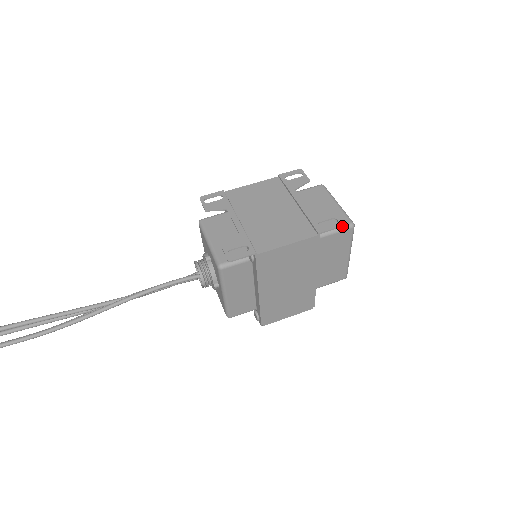
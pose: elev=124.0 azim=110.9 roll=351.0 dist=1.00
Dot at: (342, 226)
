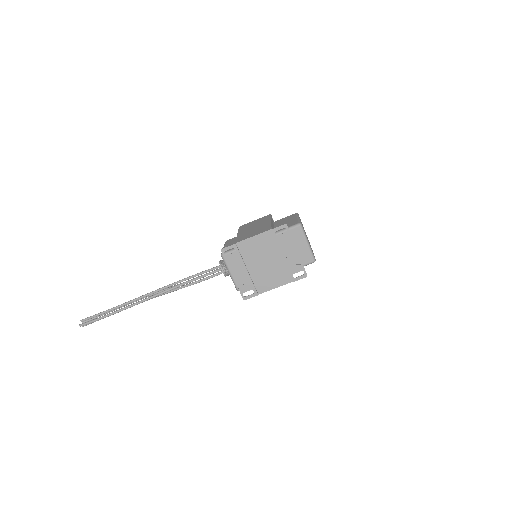
Dot at: occluded
